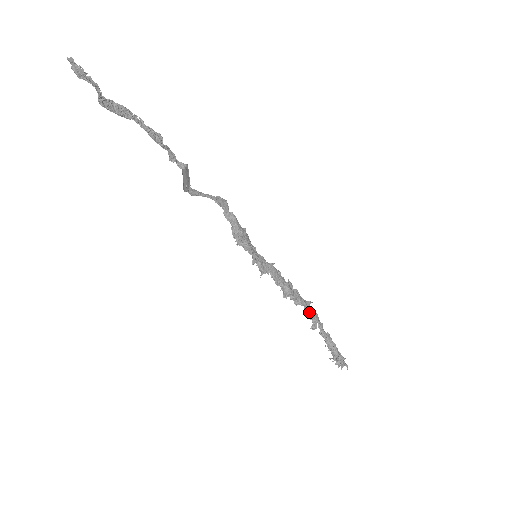
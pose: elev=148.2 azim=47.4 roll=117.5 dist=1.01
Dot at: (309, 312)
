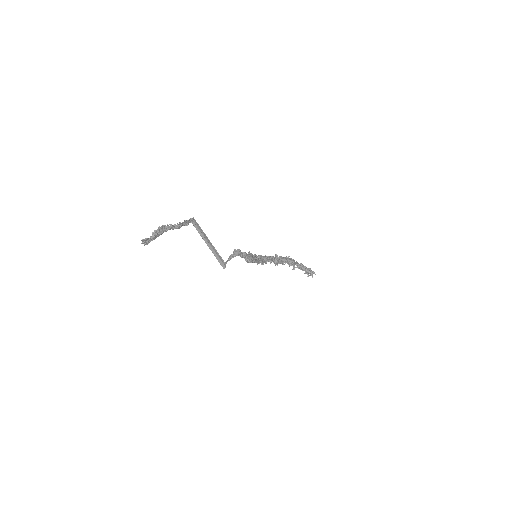
Dot at: (290, 263)
